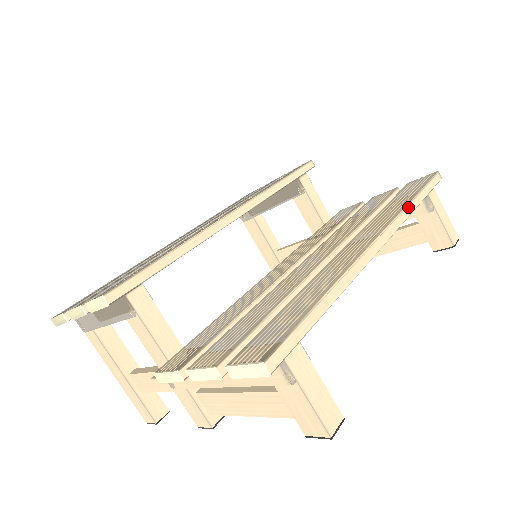
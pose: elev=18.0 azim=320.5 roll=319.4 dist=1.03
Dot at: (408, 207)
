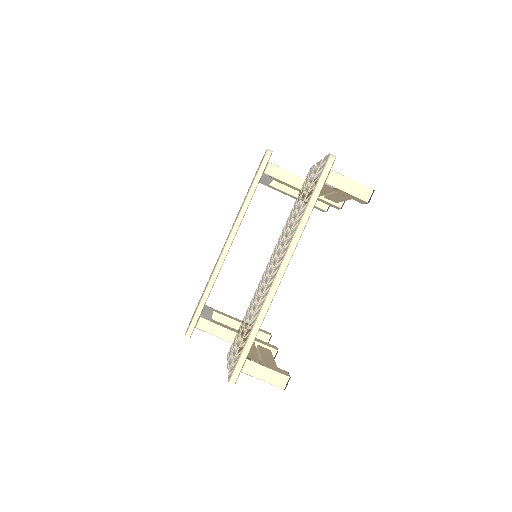
Dot at: (302, 220)
